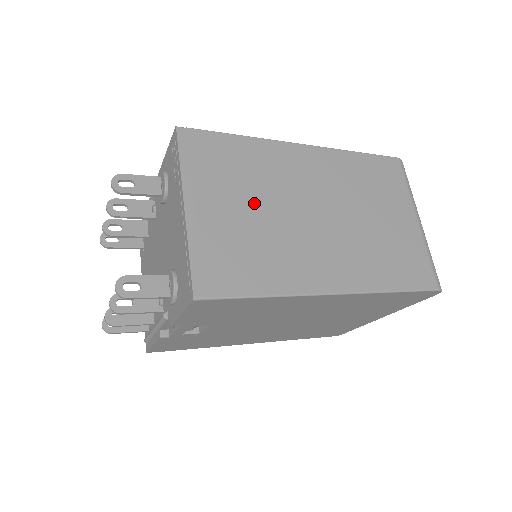
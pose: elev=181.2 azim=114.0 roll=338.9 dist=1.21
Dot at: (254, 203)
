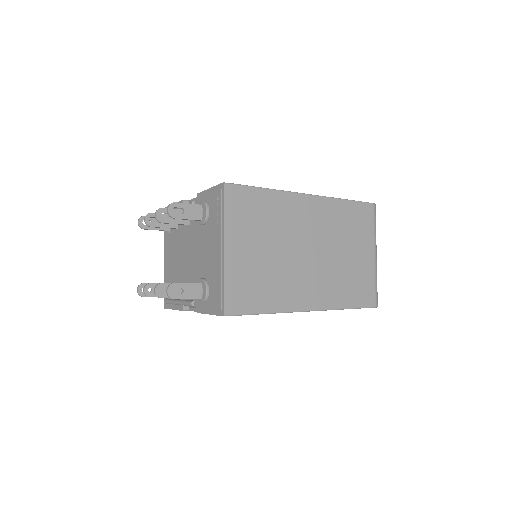
Dot at: (269, 245)
